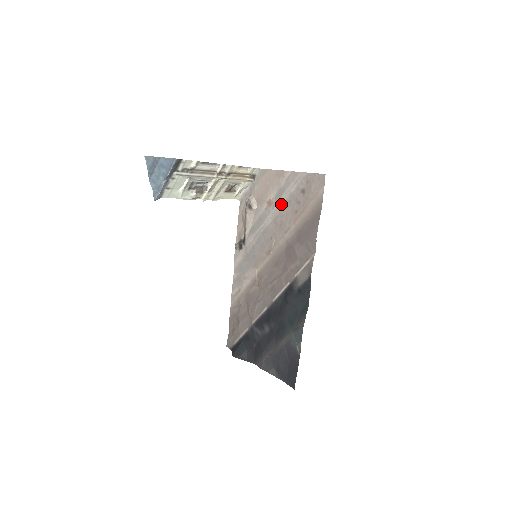
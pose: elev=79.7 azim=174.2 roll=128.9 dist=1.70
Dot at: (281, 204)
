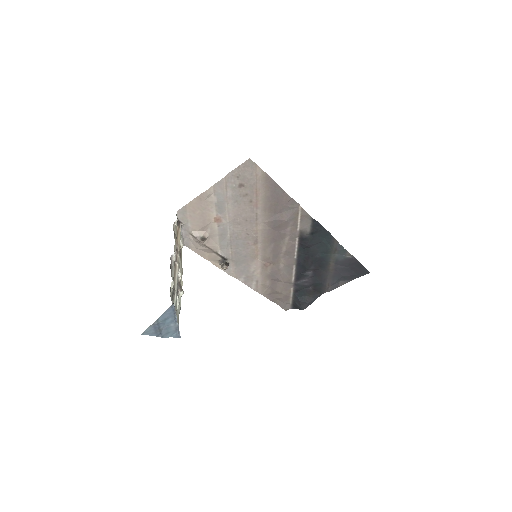
Dot at: (230, 211)
